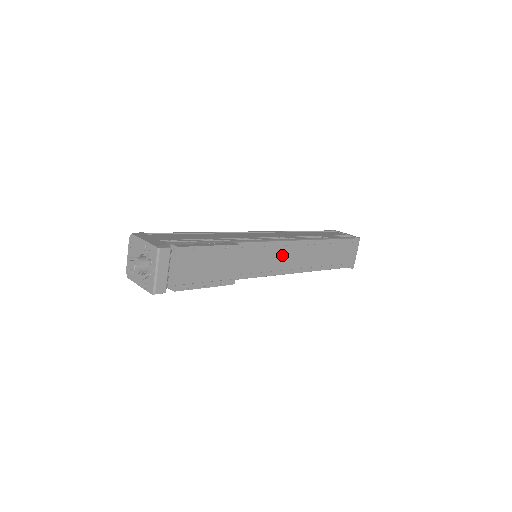
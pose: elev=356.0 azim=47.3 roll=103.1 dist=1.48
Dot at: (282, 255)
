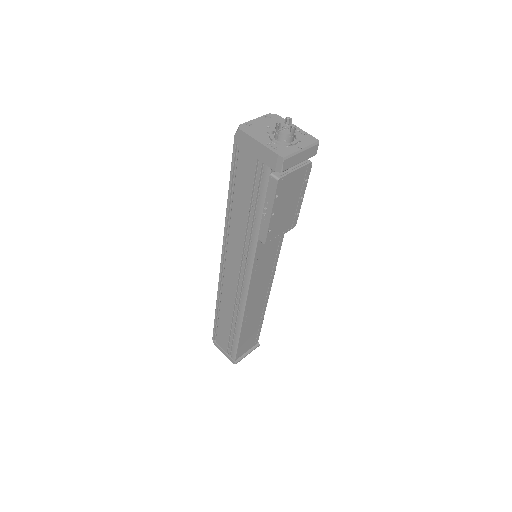
Dot at: (264, 280)
